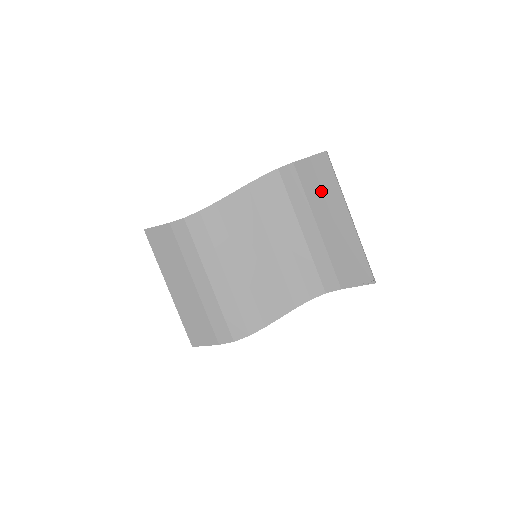
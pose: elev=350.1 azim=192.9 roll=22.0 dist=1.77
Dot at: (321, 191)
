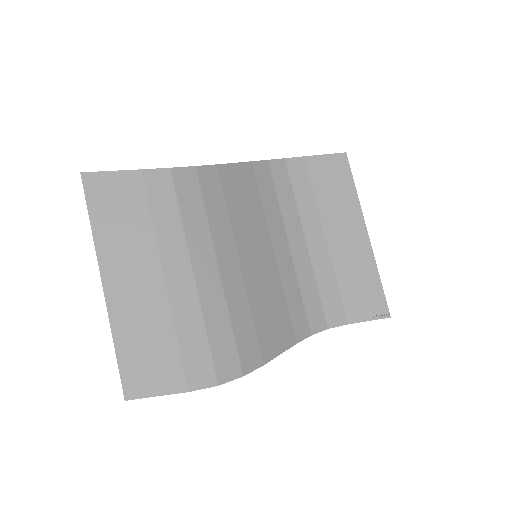
Dot at: (335, 196)
